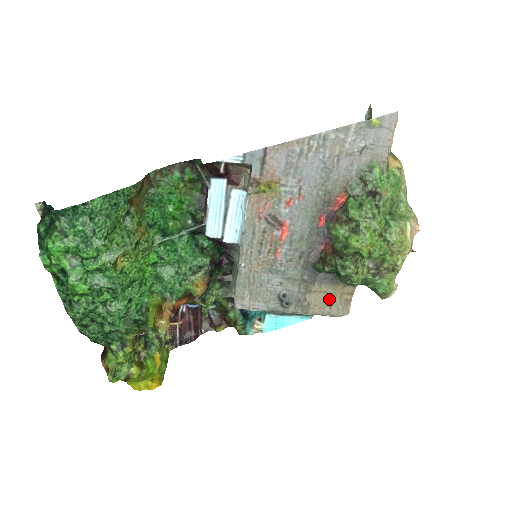
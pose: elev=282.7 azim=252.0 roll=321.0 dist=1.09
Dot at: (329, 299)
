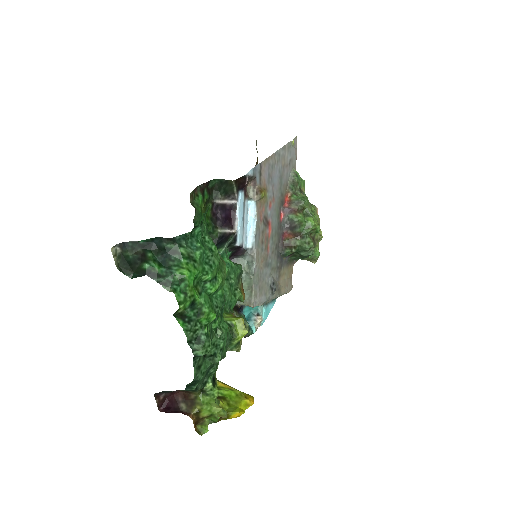
Dot at: (286, 279)
